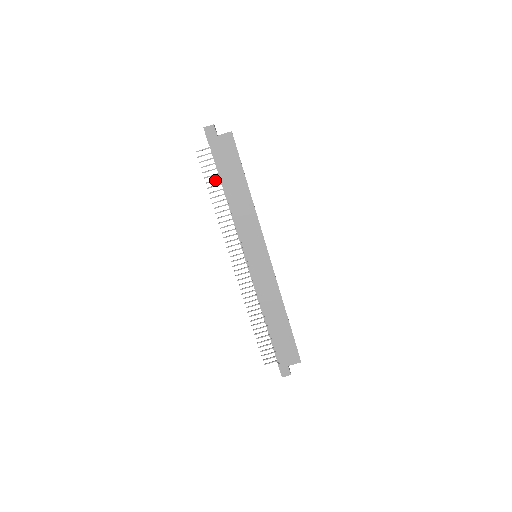
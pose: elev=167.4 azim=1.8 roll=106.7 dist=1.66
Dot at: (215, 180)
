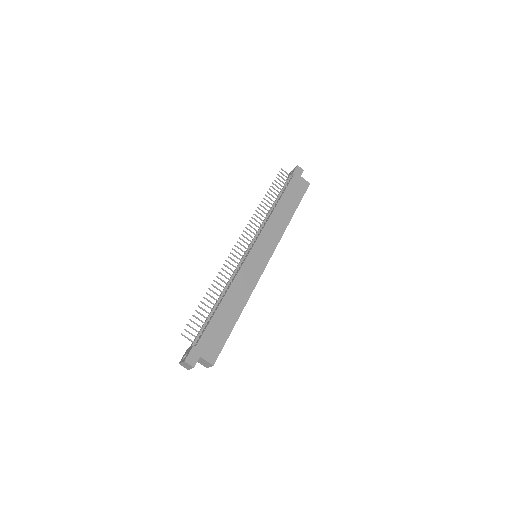
Dot at: (278, 191)
